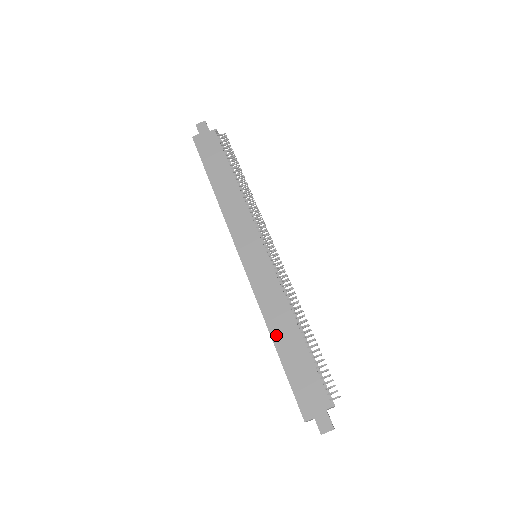
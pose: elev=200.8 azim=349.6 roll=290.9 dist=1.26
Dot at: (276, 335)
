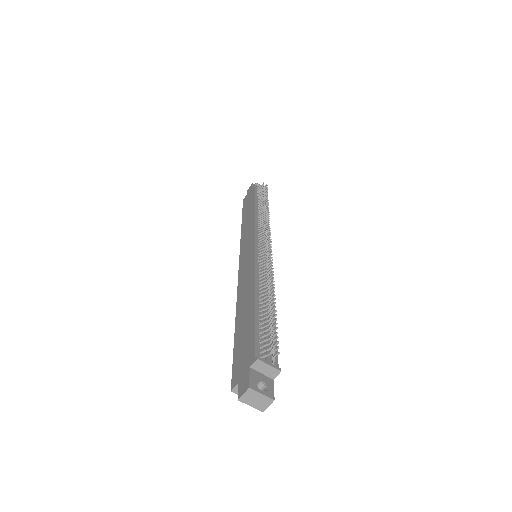
Dot at: (239, 312)
